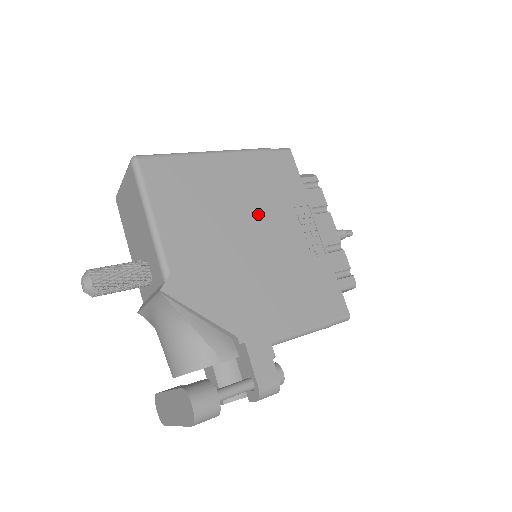
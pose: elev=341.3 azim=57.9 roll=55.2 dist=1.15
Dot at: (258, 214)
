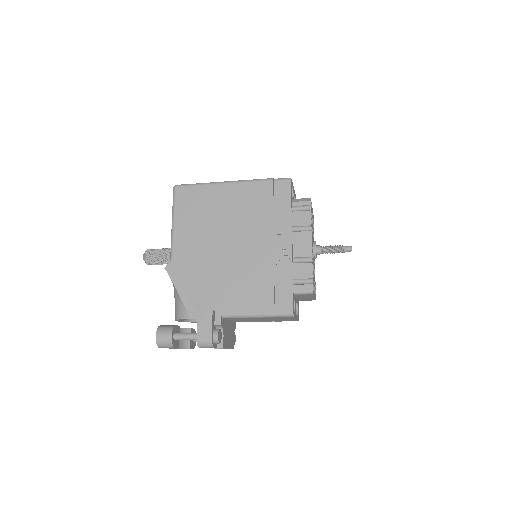
Dot at: (243, 228)
